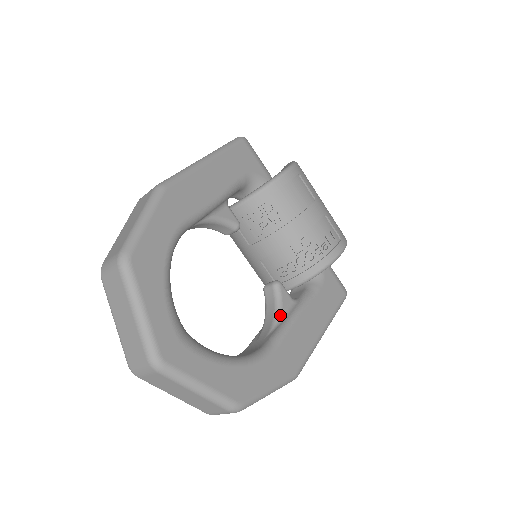
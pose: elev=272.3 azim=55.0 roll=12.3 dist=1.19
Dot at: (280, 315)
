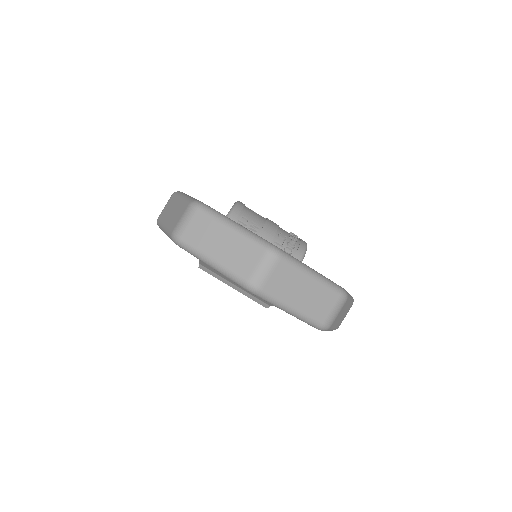
Dot at: occluded
